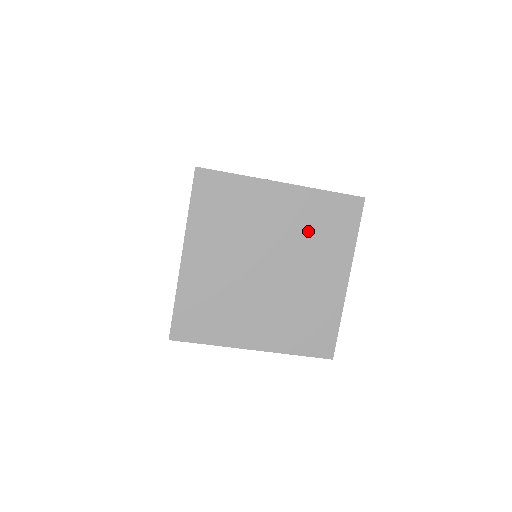
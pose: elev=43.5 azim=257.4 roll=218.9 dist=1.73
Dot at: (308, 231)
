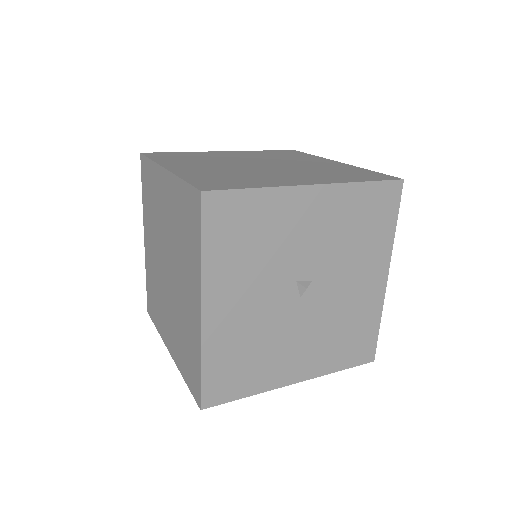
Dot at: occluded
